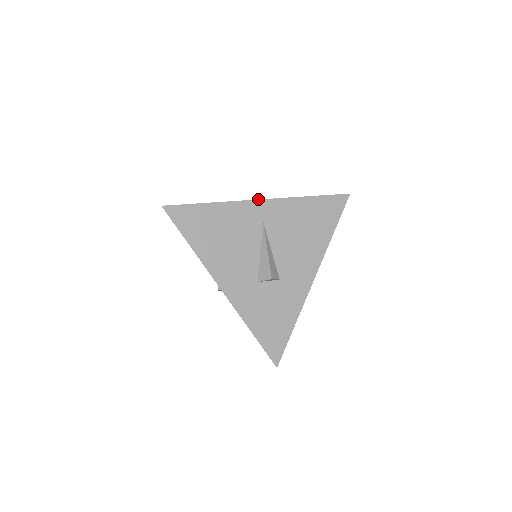
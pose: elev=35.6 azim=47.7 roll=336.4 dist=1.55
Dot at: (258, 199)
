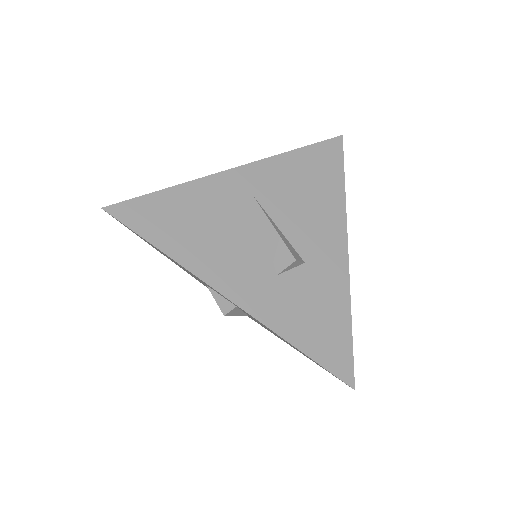
Dot at: occluded
